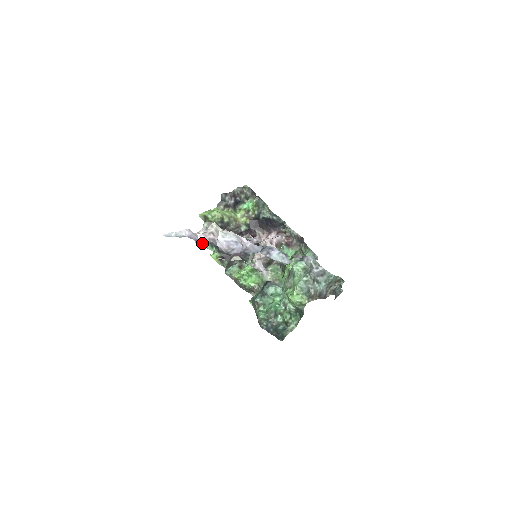
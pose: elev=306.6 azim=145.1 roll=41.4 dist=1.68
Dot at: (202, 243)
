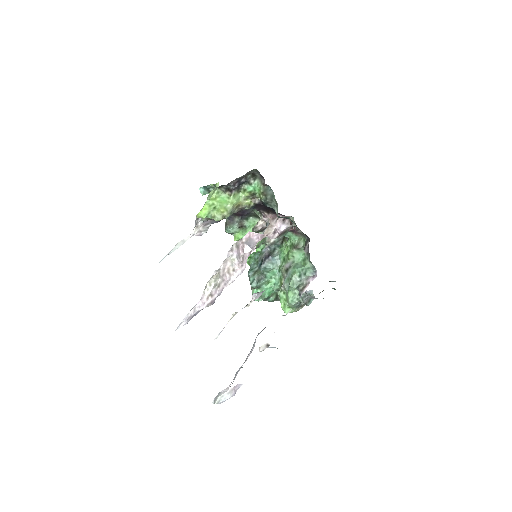
Dot at: (200, 190)
